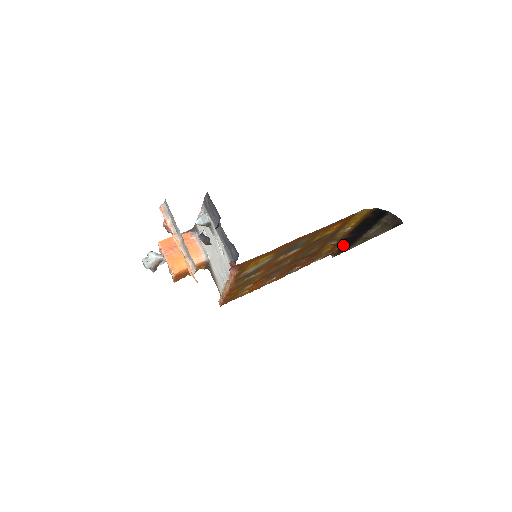
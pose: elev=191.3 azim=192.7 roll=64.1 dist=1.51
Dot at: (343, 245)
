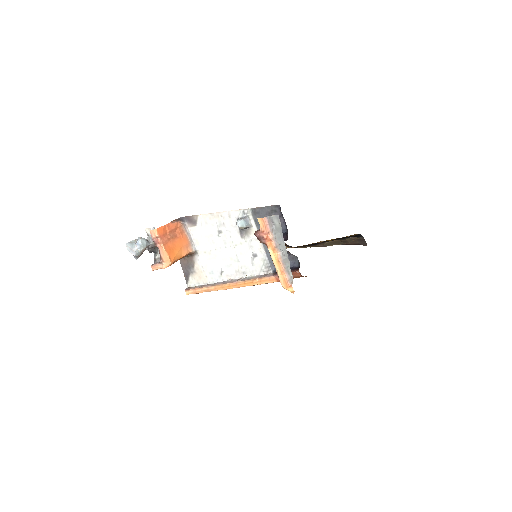
Dot at: occluded
